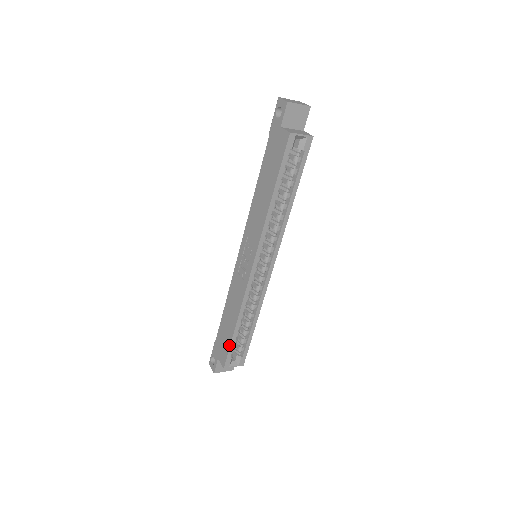
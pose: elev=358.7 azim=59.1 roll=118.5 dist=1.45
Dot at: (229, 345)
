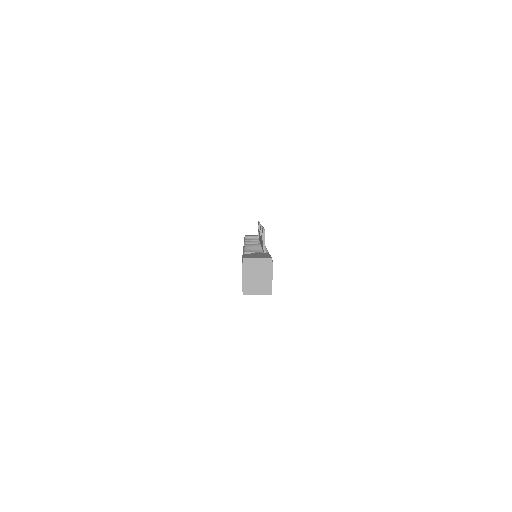
Dot at: occluded
